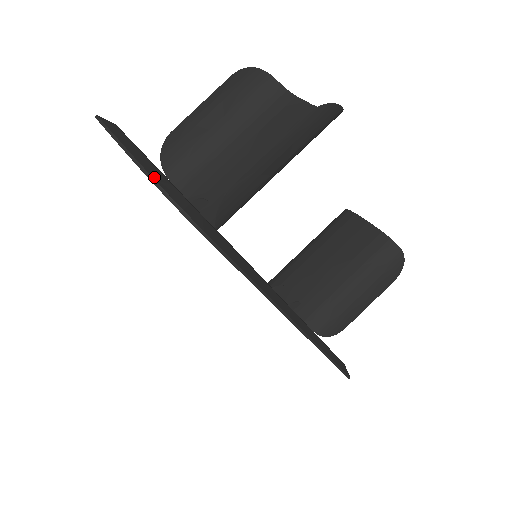
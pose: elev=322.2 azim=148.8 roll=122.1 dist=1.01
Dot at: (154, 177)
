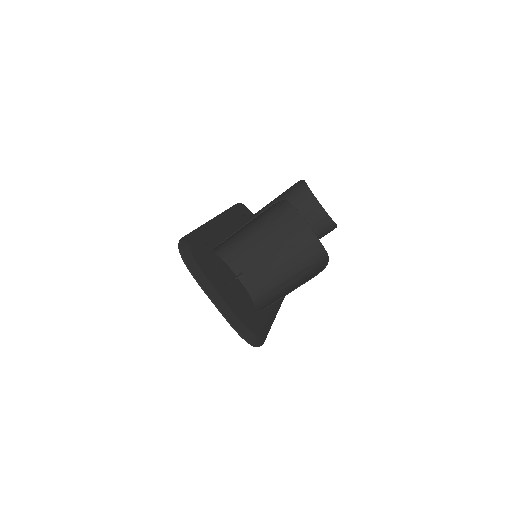
Dot at: (243, 336)
